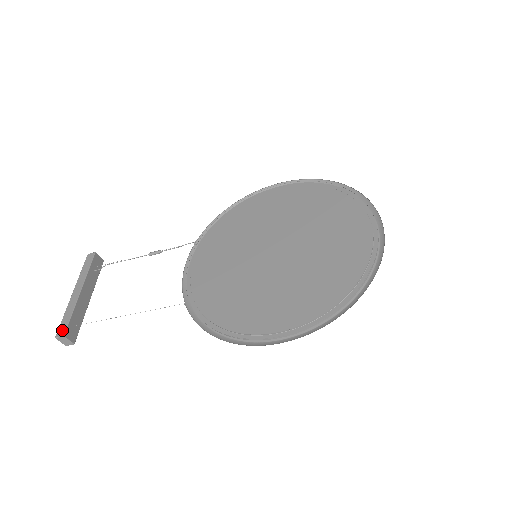
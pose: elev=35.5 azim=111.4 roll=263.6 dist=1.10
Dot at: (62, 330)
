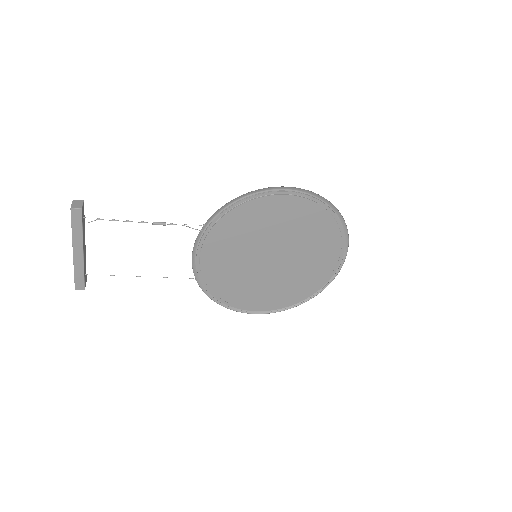
Dot at: (80, 285)
